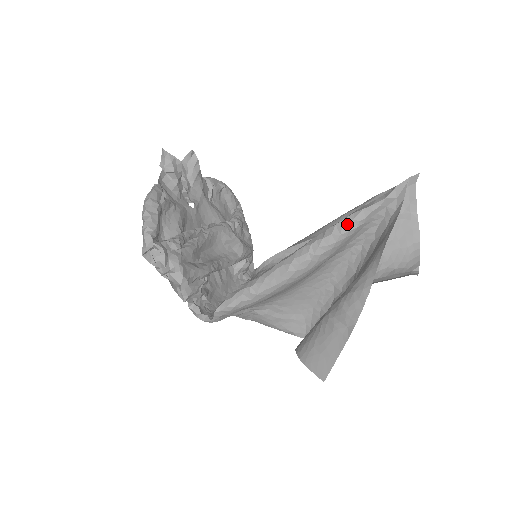
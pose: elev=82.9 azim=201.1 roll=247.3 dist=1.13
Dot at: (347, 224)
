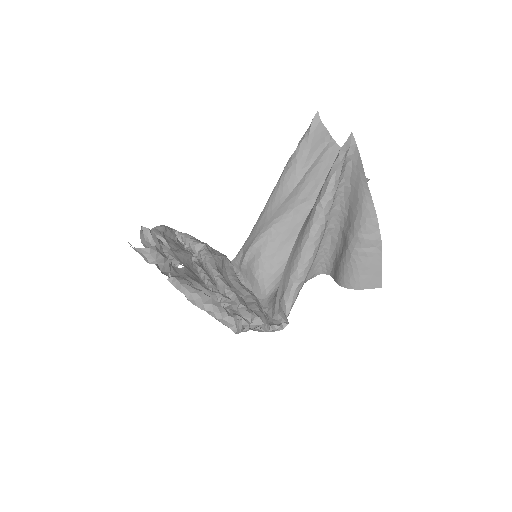
Dot at: (333, 187)
